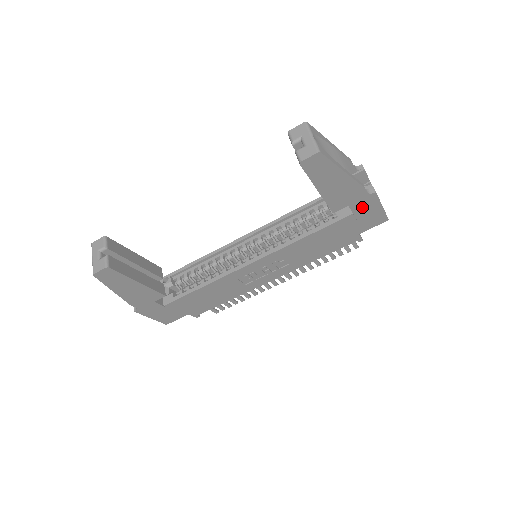
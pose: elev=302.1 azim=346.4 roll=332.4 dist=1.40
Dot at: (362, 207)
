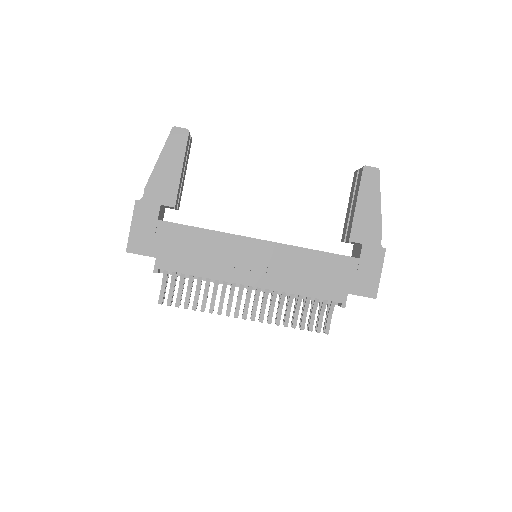
Dot at: (369, 257)
